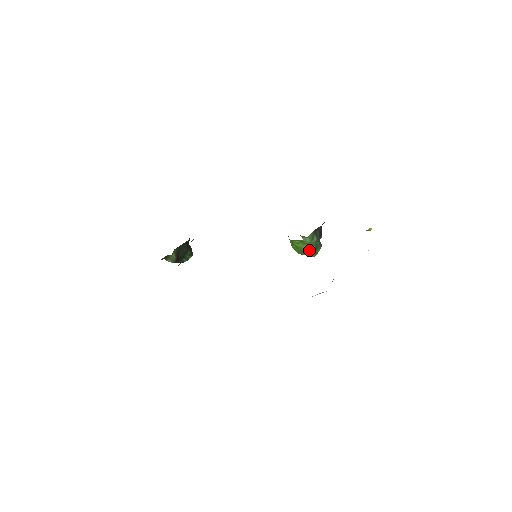
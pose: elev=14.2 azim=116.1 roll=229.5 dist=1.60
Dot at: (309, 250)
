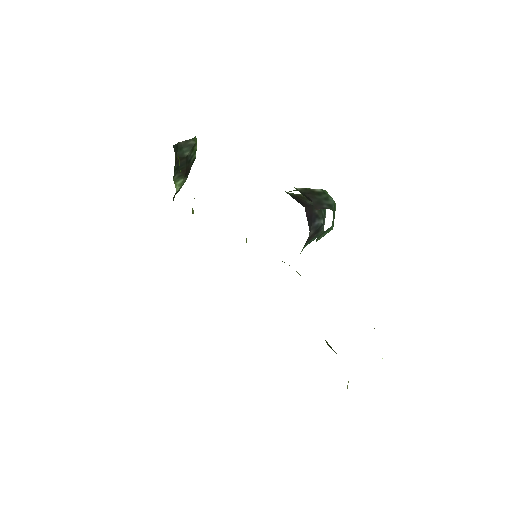
Dot at: occluded
